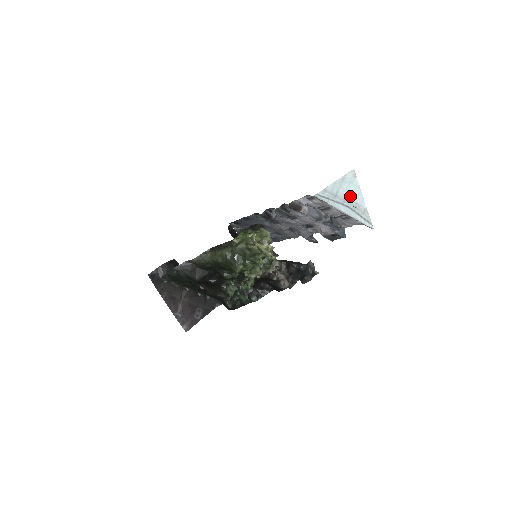
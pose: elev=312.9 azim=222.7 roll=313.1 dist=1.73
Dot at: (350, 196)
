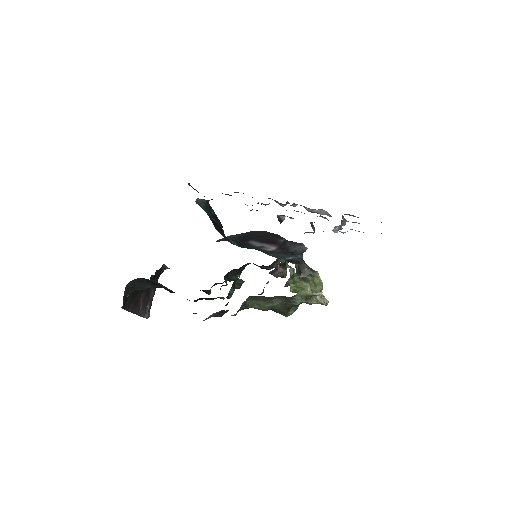
Dot at: occluded
